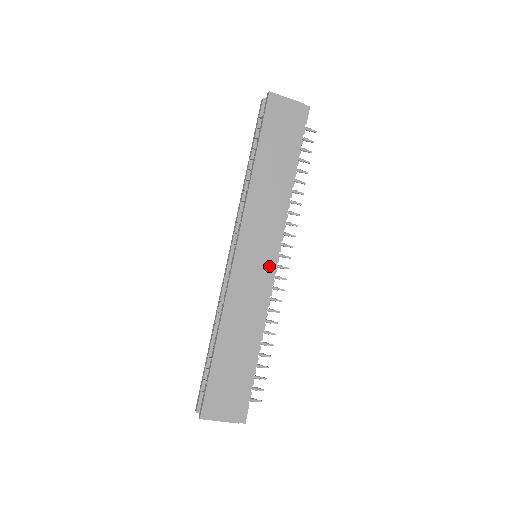
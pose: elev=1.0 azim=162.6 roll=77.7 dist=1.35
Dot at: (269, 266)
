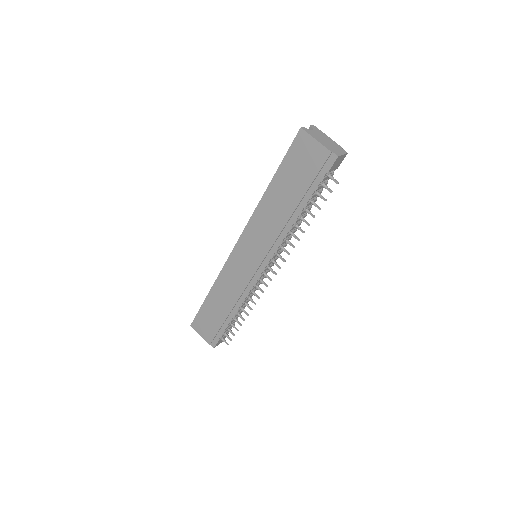
Dot at: (255, 270)
